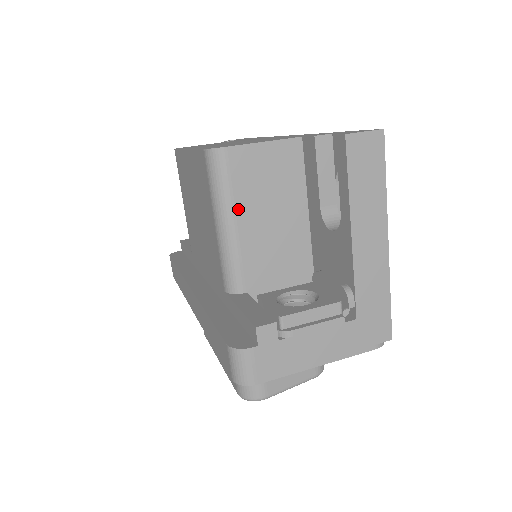
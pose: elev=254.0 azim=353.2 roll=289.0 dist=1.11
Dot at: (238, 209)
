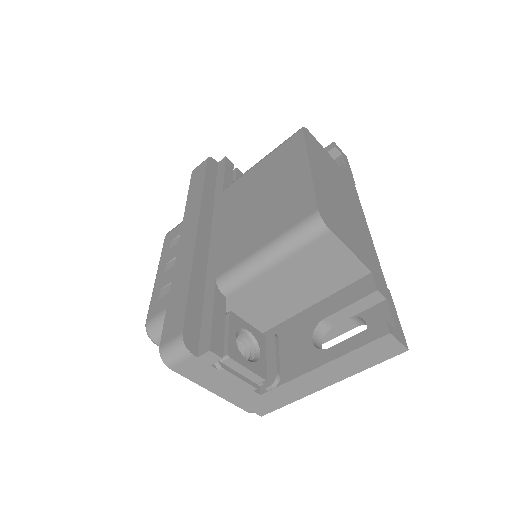
Dot at: (287, 262)
